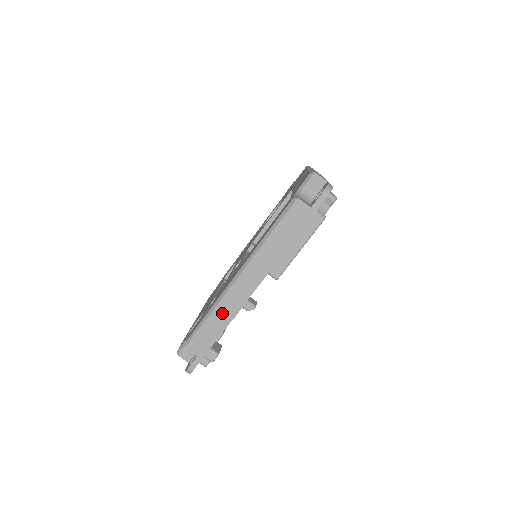
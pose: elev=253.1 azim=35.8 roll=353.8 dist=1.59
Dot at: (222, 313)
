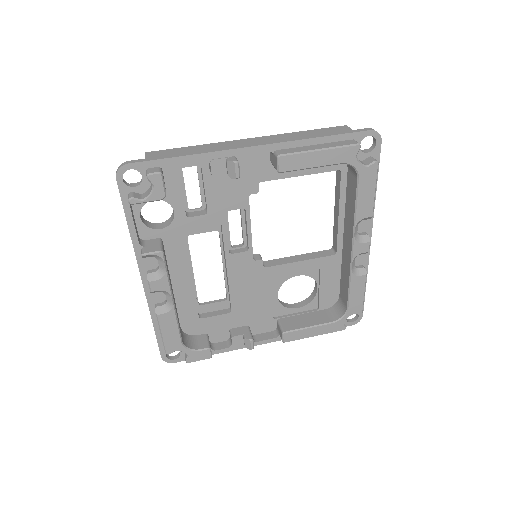
Dot at: (207, 147)
